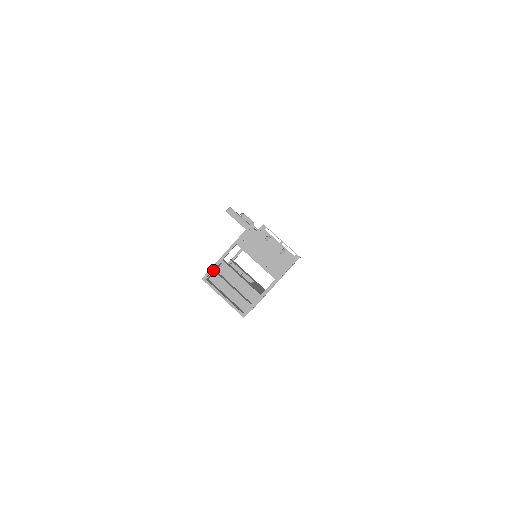
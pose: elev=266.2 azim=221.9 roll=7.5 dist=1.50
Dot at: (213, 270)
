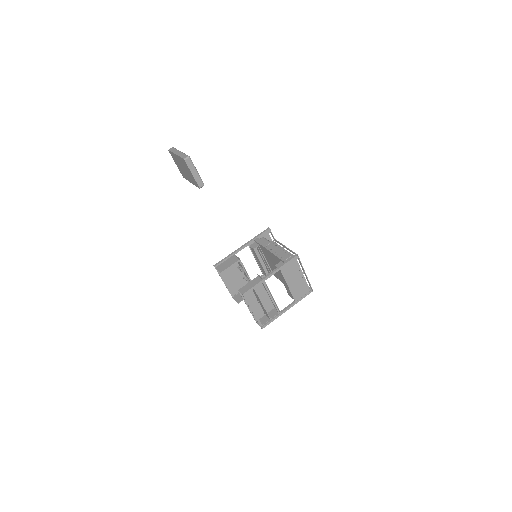
Dot at: (254, 288)
